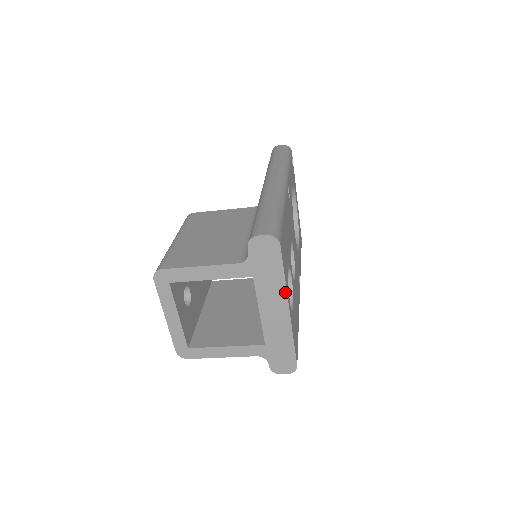
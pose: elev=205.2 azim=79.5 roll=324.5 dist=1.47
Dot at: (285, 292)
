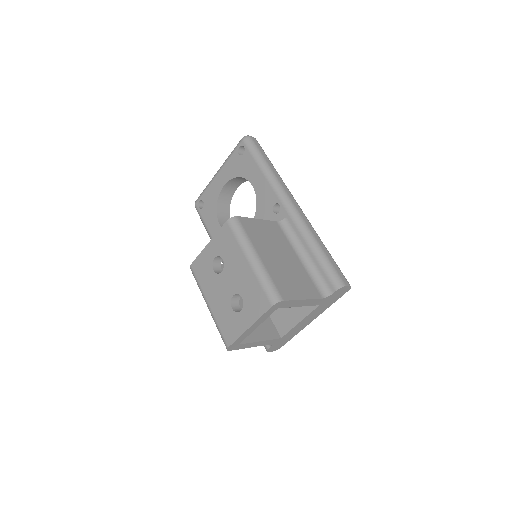
Dot at: (322, 312)
